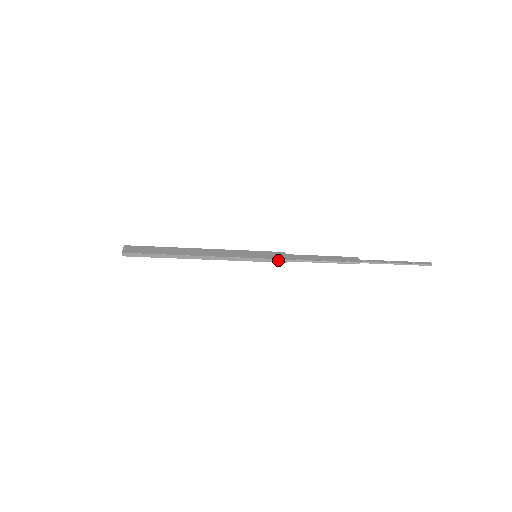
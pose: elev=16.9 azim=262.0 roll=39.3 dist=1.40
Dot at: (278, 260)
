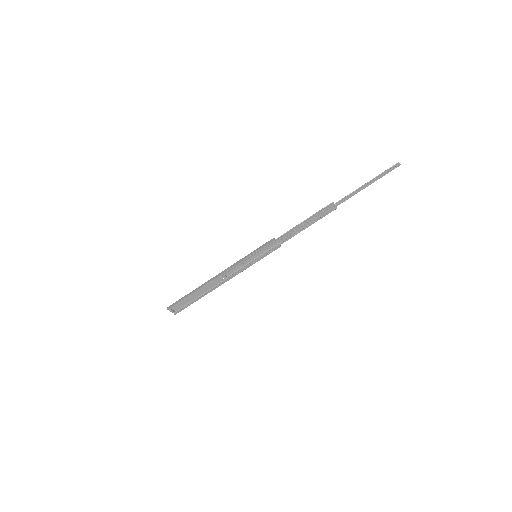
Dot at: (268, 242)
